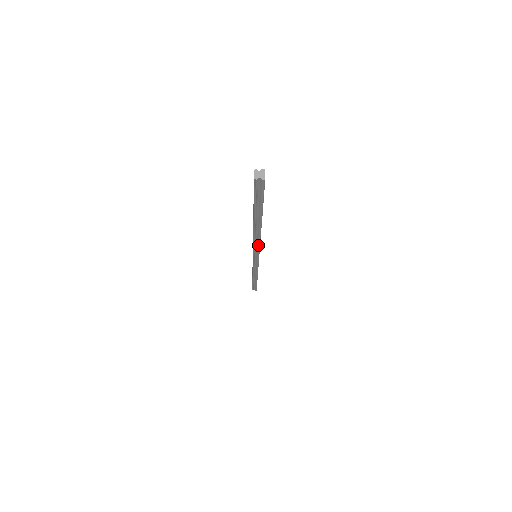
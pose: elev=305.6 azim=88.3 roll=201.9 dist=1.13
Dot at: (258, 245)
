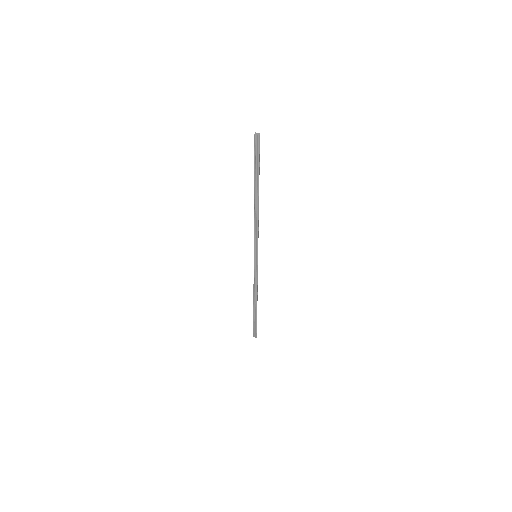
Dot at: (257, 230)
